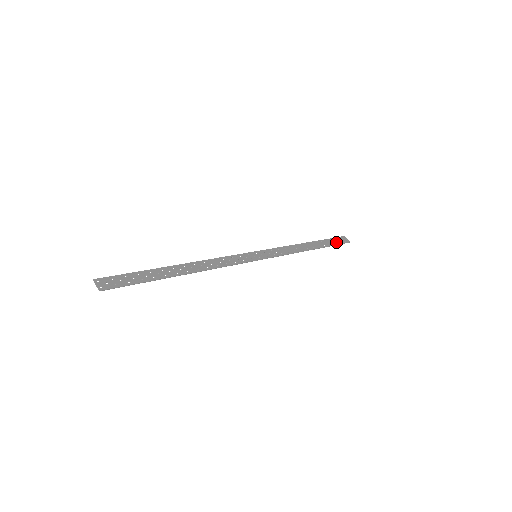
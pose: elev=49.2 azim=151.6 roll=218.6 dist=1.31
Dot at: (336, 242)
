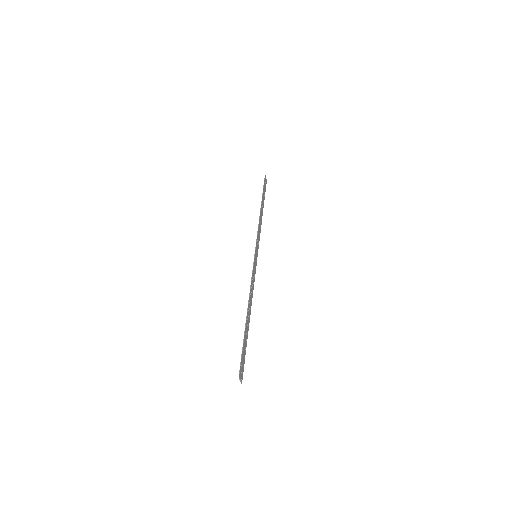
Dot at: (265, 189)
